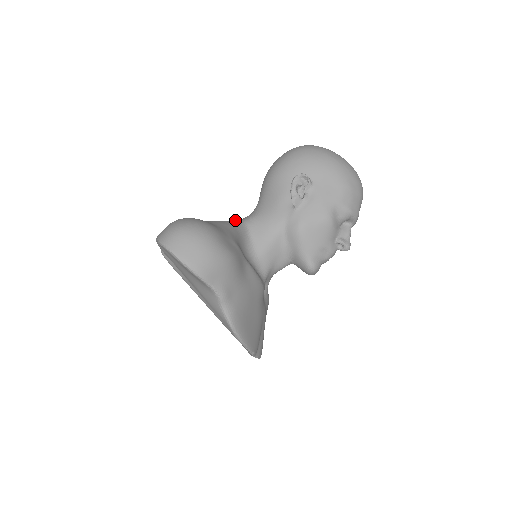
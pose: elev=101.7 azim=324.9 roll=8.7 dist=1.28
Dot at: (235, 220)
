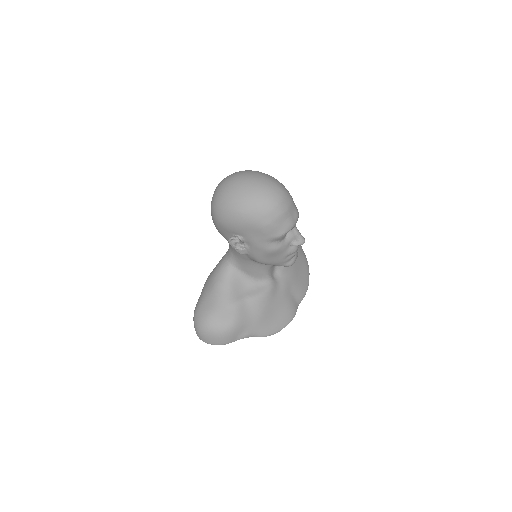
Dot at: (224, 259)
